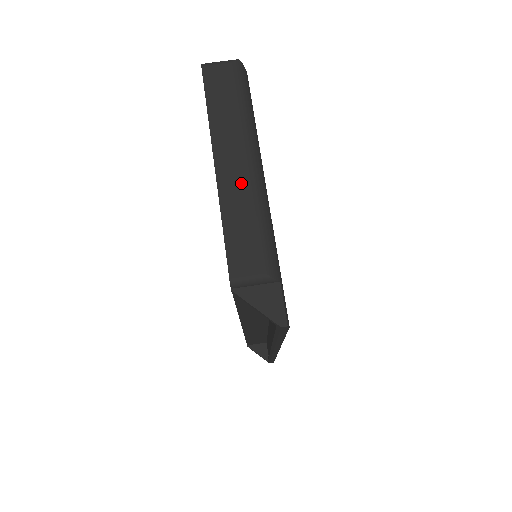
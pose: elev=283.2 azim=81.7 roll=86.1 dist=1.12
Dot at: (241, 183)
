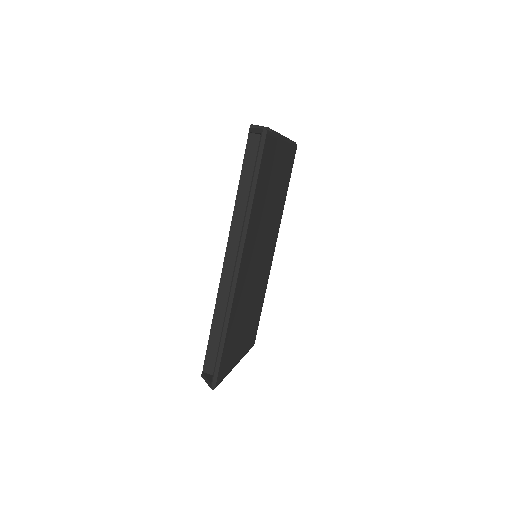
Dot at: occluded
